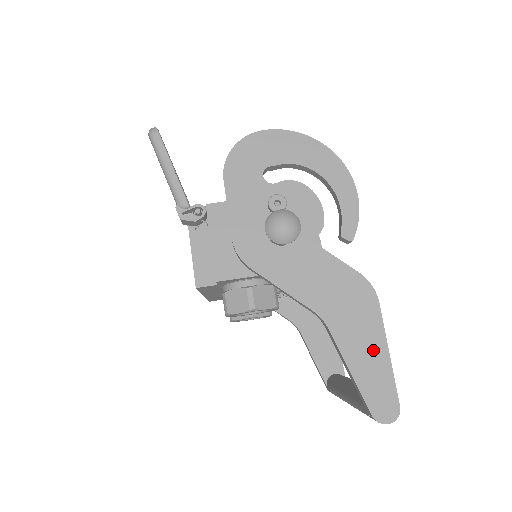
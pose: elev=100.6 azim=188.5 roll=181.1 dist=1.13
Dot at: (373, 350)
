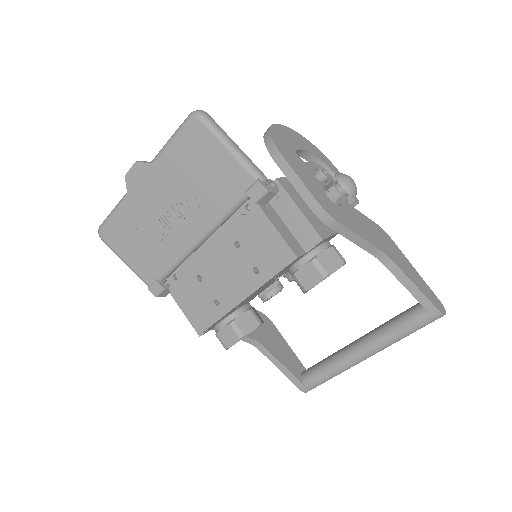
Dot at: (412, 270)
